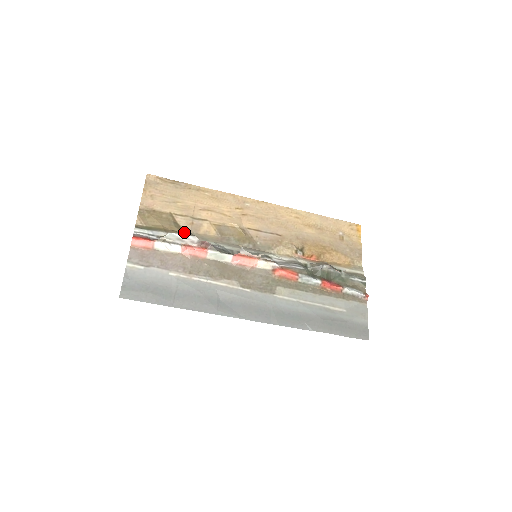
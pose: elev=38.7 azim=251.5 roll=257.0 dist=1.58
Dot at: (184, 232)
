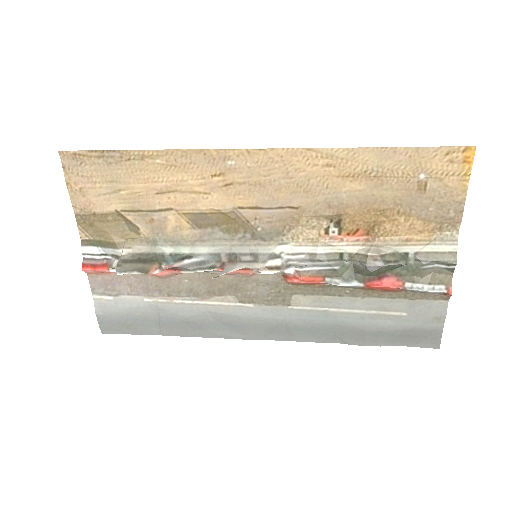
Dot at: (145, 236)
